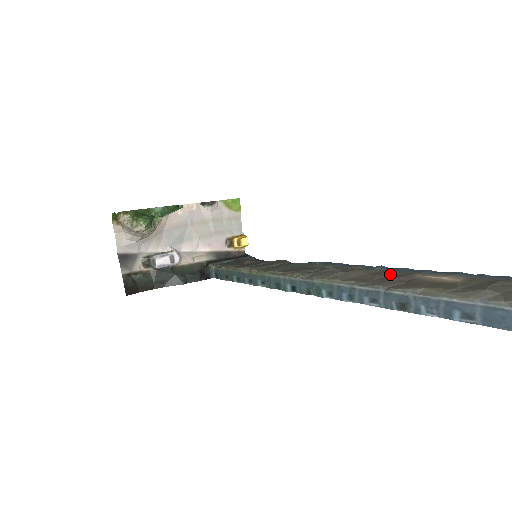
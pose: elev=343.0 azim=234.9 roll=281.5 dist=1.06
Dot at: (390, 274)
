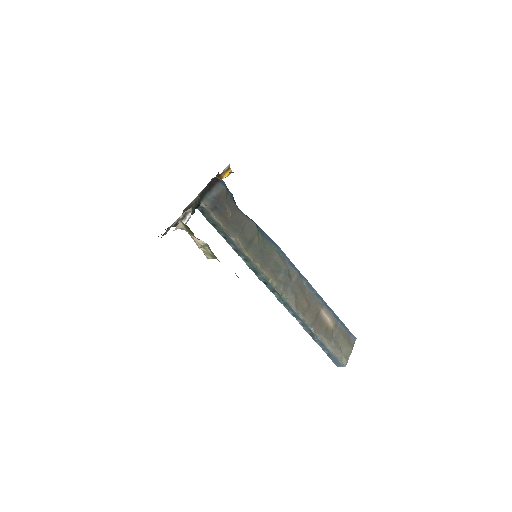
Dot at: (311, 301)
